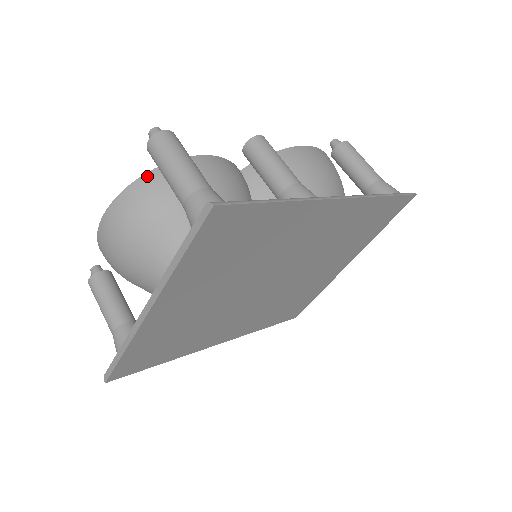
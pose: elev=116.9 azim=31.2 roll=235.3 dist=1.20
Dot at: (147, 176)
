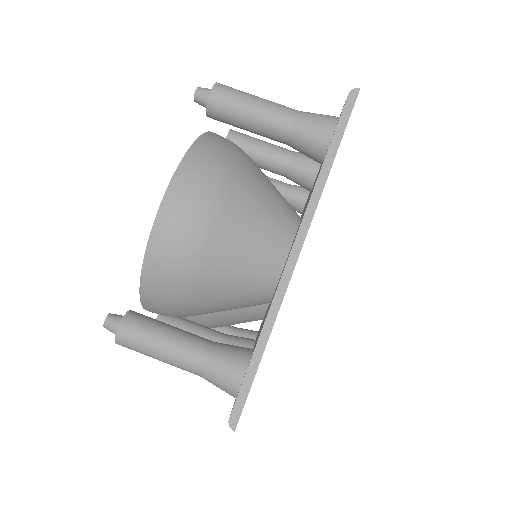
Dot at: (200, 141)
